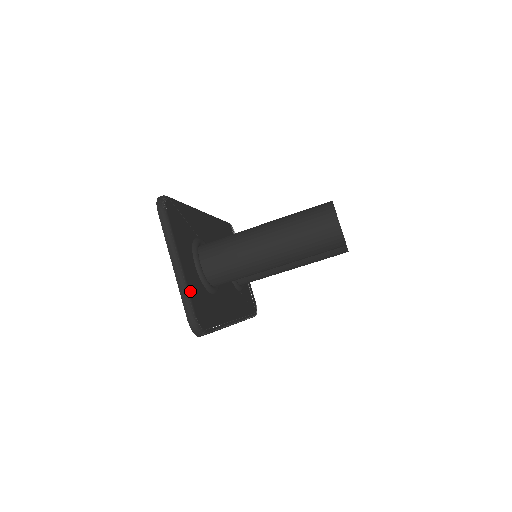
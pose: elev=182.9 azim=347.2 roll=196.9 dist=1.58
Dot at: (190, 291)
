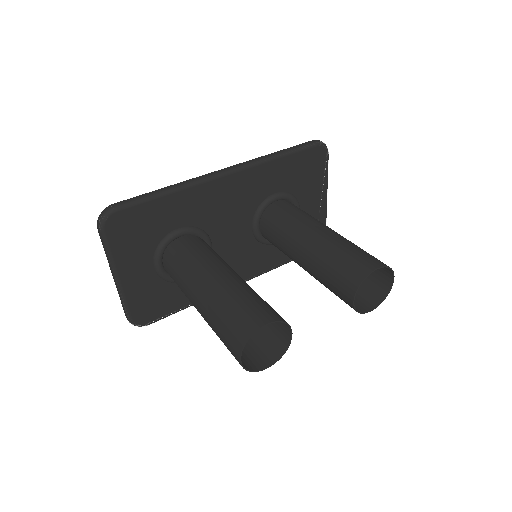
Dot at: (129, 300)
